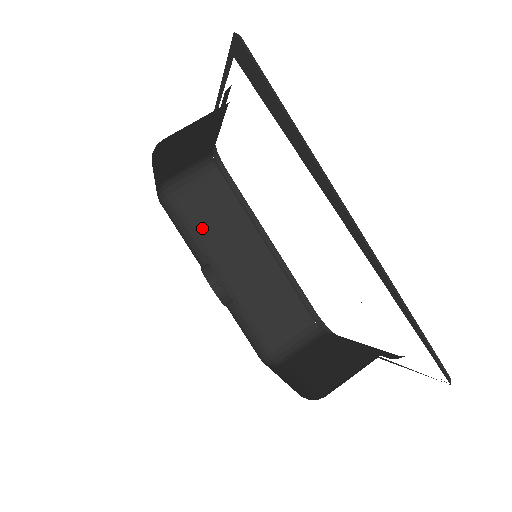
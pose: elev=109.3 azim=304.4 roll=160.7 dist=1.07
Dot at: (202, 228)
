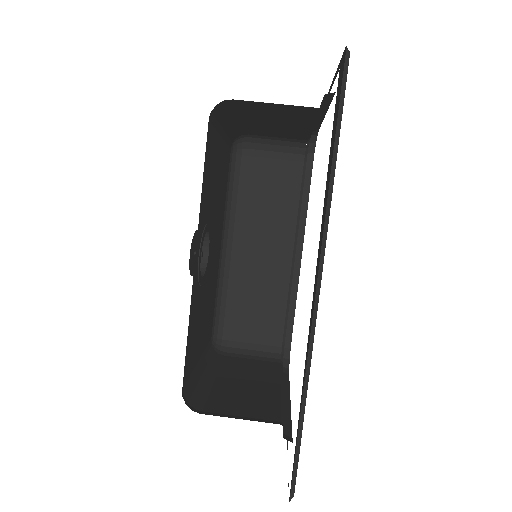
Dot at: (251, 197)
